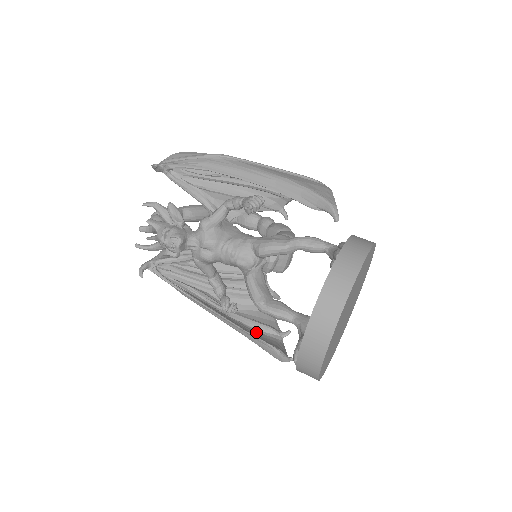
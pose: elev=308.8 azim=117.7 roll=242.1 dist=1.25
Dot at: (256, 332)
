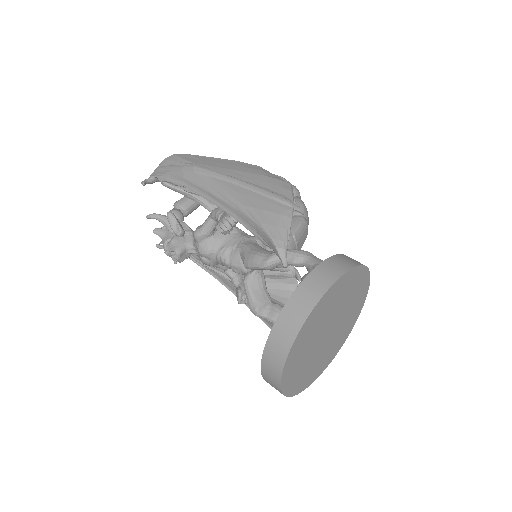
Dot at: occluded
